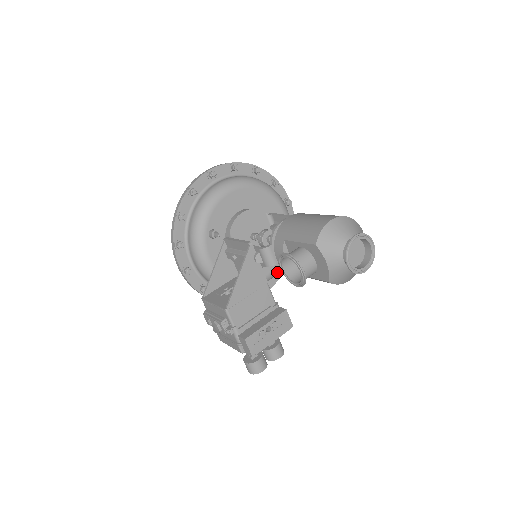
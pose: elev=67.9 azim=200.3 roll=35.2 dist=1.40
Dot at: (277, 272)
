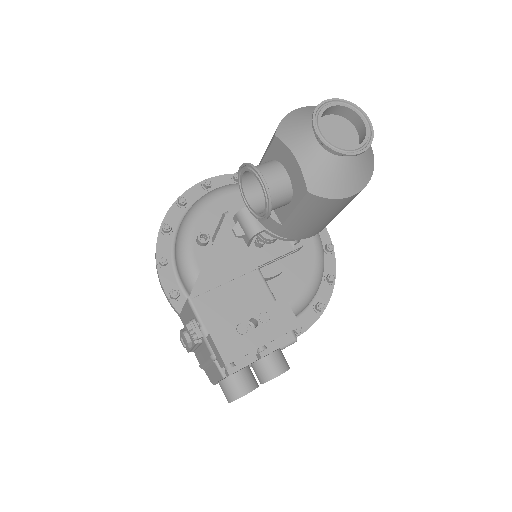
Dot at: (313, 309)
